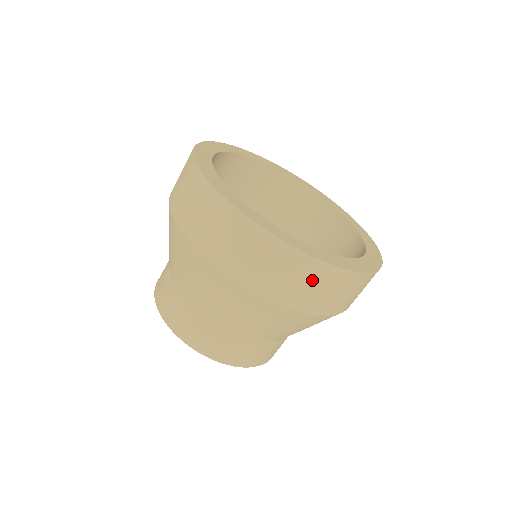
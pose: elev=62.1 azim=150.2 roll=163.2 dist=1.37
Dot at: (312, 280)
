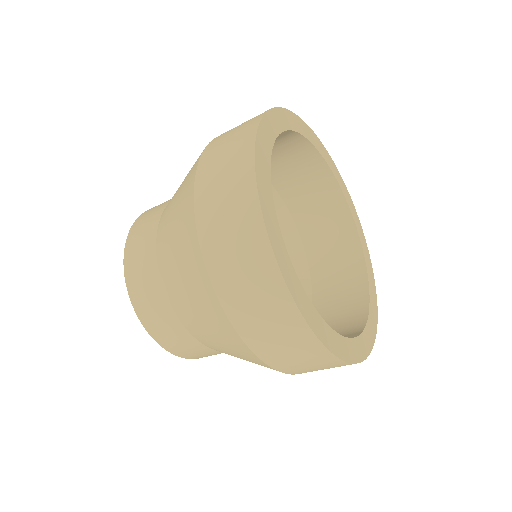
Dot at: (299, 350)
